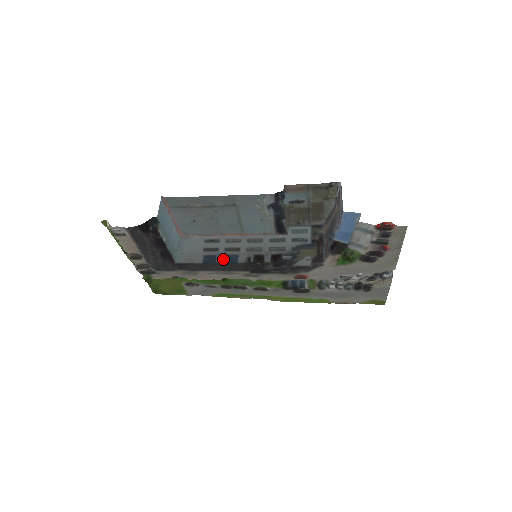
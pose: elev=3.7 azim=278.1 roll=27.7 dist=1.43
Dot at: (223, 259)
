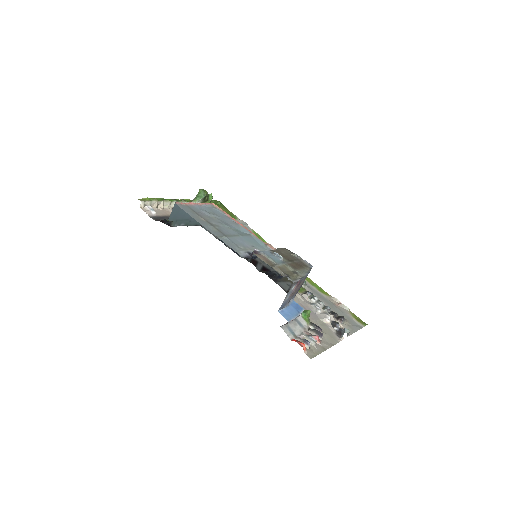
Dot at: occluded
